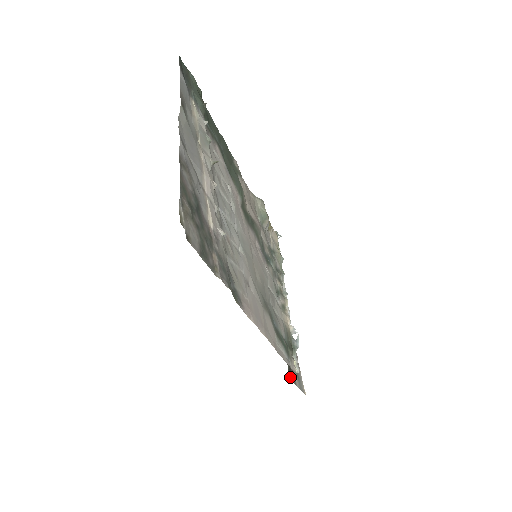
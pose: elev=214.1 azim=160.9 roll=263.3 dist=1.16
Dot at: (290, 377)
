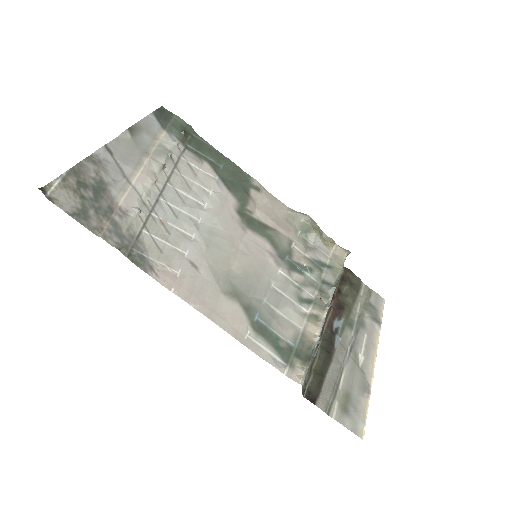
Dot at: (307, 396)
